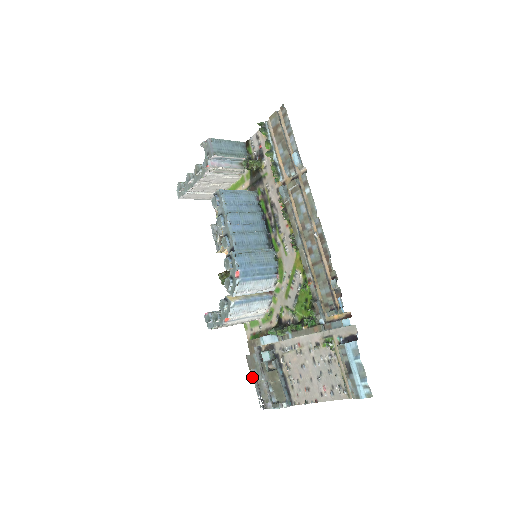
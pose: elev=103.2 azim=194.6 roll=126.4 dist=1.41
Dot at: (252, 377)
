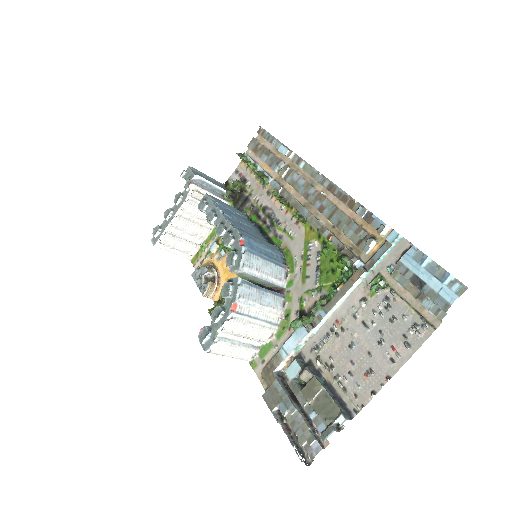
Dot at: (277, 421)
